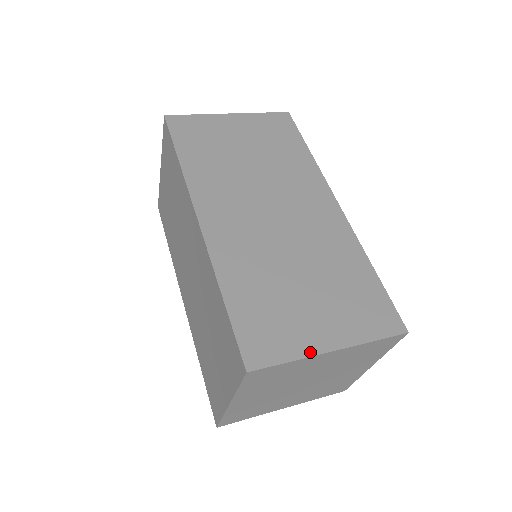
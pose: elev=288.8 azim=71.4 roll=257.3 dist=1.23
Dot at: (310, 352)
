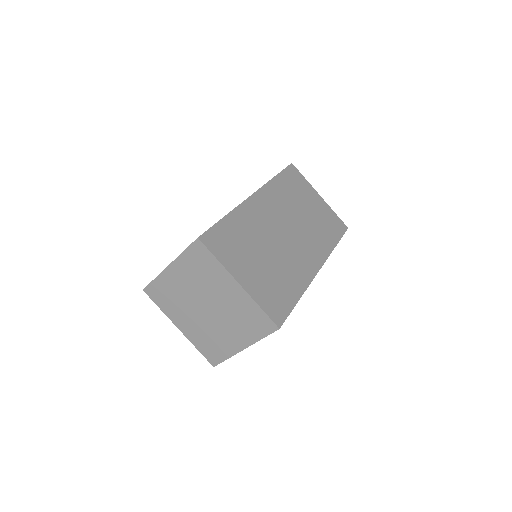
Dot at: (230, 270)
